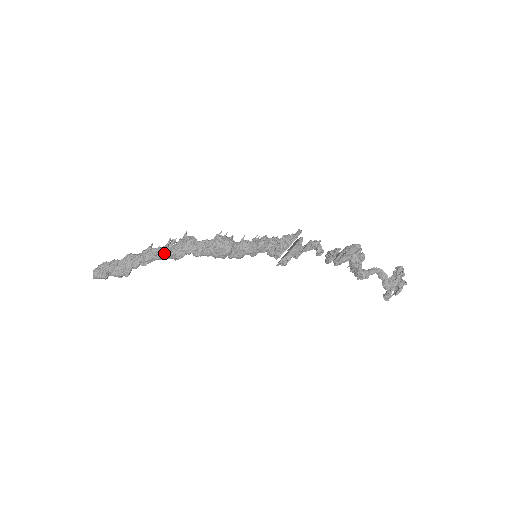
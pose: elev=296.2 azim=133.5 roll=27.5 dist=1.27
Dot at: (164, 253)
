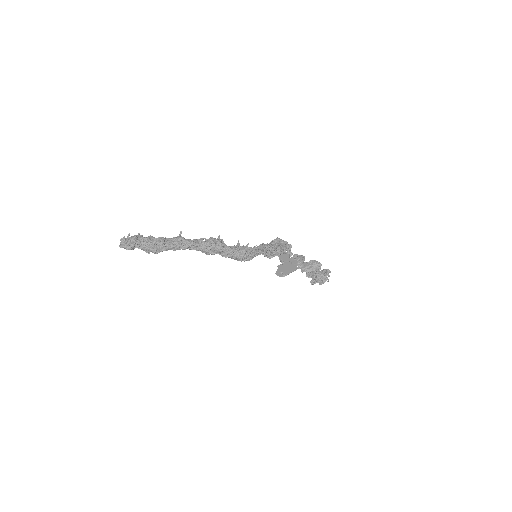
Dot at: (196, 247)
